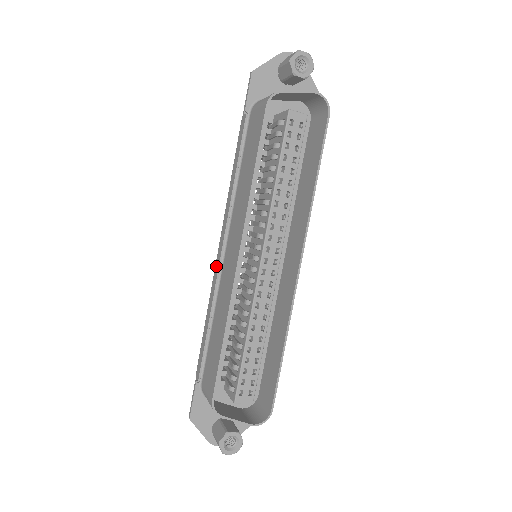
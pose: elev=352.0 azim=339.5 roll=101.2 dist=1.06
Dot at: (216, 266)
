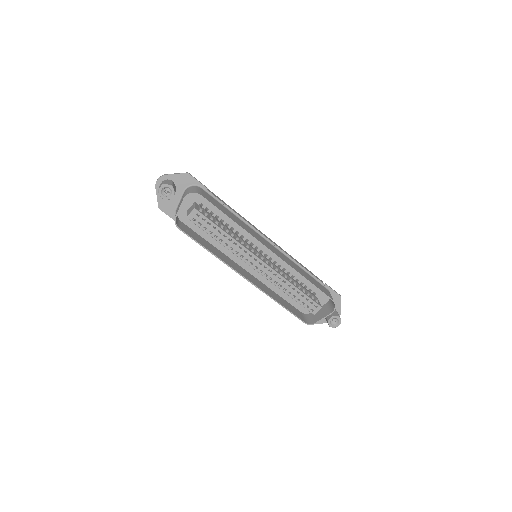
Dot at: occluded
